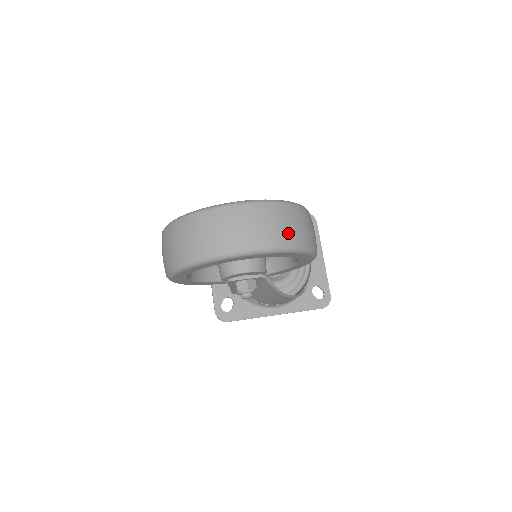
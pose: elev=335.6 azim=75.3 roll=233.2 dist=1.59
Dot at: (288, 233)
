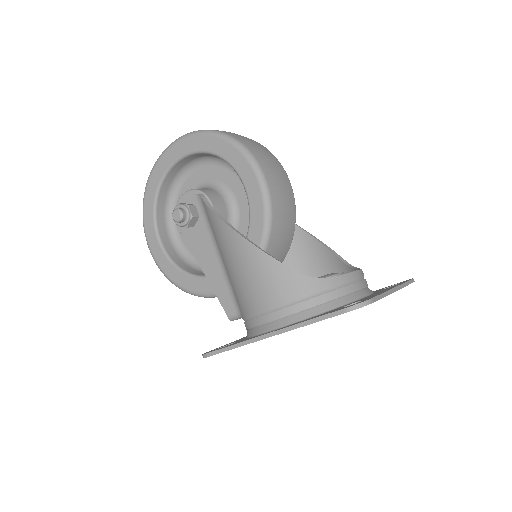
Dot at: occluded
